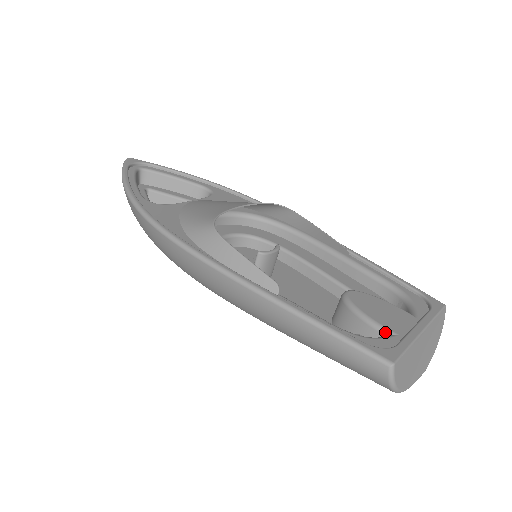
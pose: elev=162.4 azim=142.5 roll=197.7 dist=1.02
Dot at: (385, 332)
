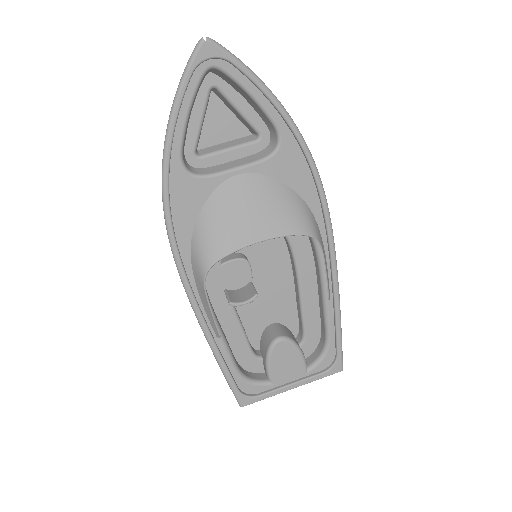
Dot at: (269, 379)
